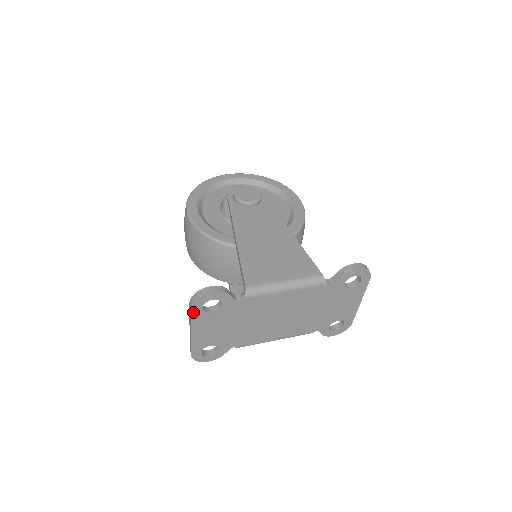
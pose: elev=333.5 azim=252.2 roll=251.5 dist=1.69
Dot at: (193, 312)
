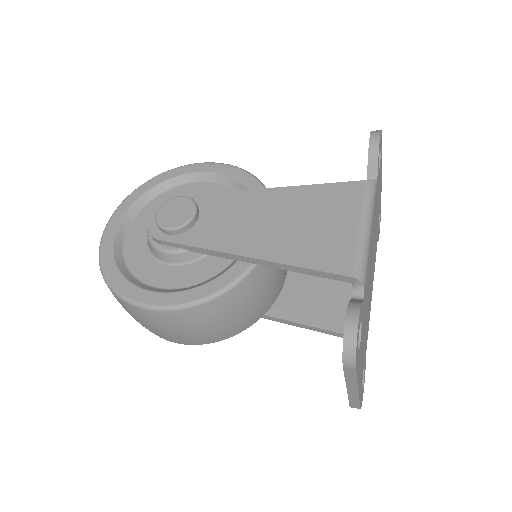
Dot at: (356, 369)
